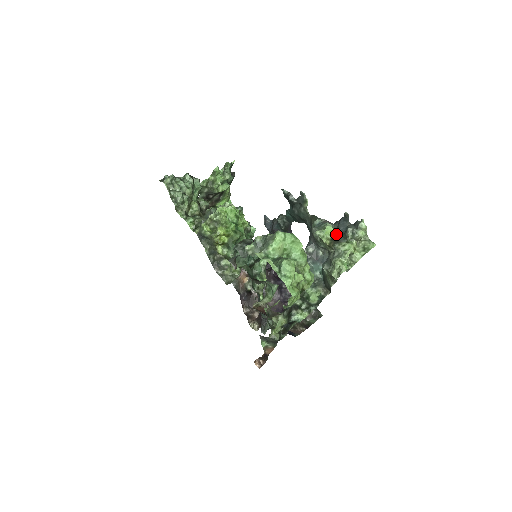
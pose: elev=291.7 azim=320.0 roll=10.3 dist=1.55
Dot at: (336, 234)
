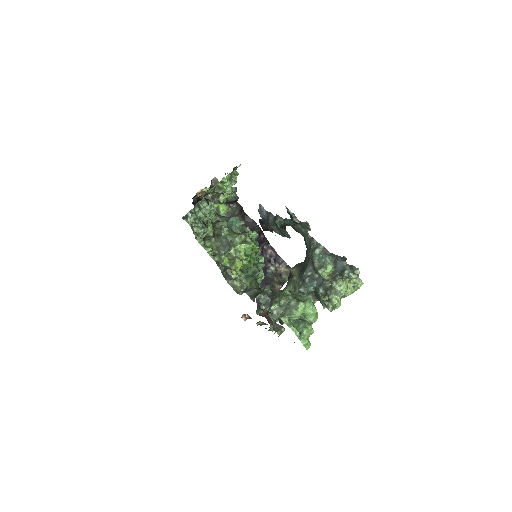
Dot at: (334, 271)
